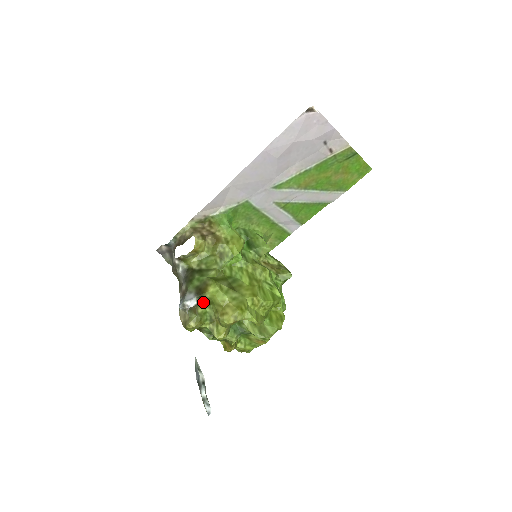
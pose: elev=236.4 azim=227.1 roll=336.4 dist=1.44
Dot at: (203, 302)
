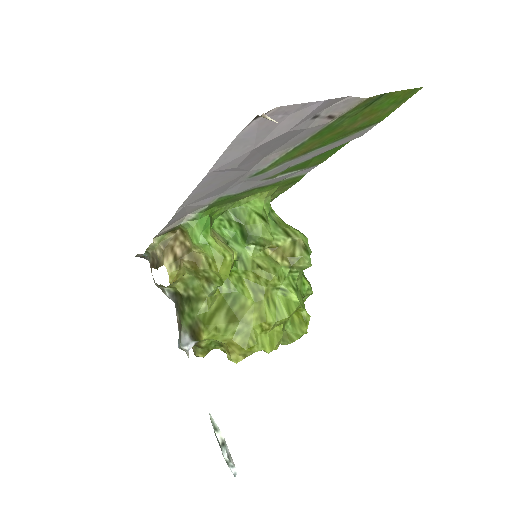
Dot at: occluded
